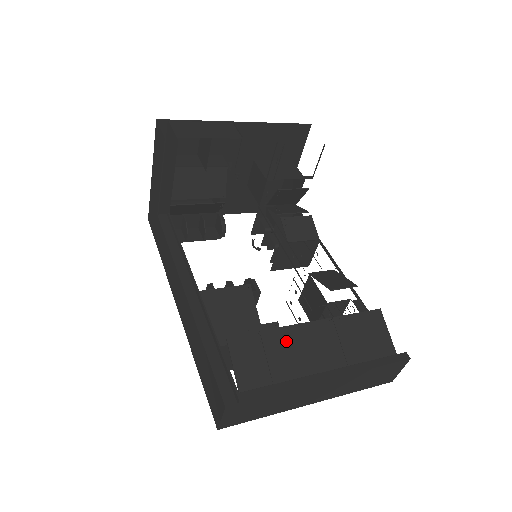
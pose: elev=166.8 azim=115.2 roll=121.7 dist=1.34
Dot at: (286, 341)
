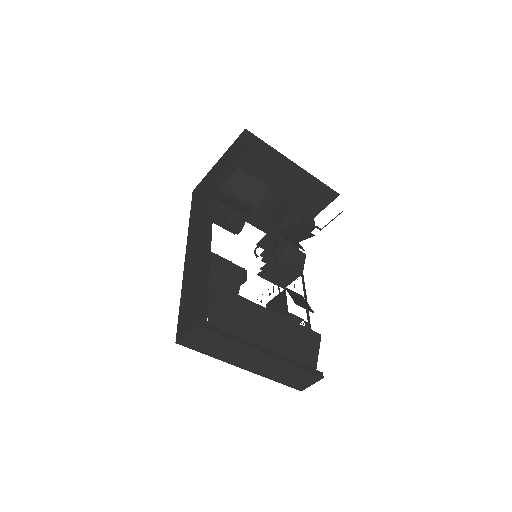
Dot at: (252, 313)
